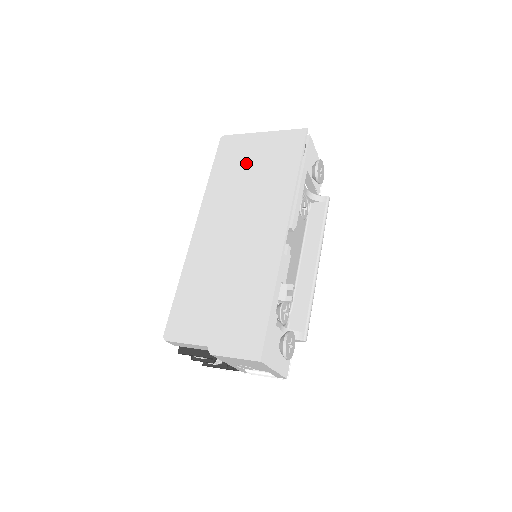
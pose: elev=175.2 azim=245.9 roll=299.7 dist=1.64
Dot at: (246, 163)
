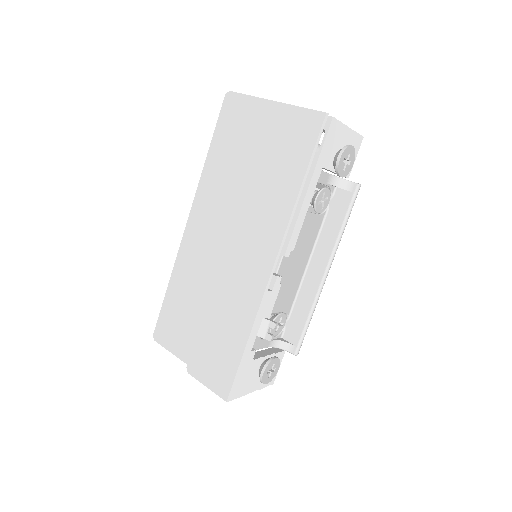
Dot at: (247, 147)
